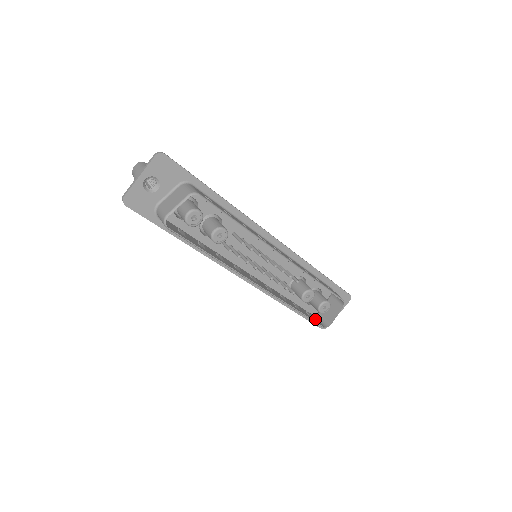
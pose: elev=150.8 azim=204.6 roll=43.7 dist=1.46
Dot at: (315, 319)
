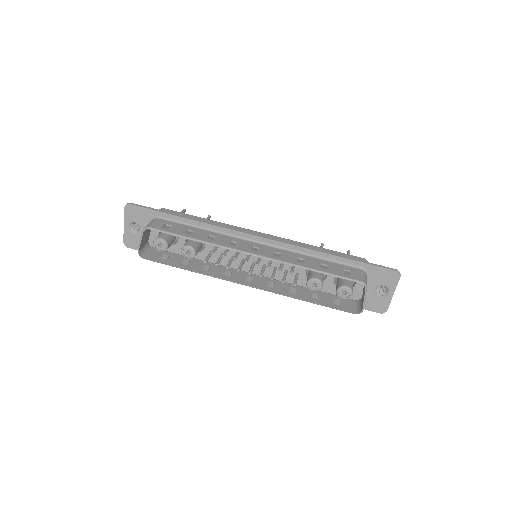
Dot at: (346, 306)
